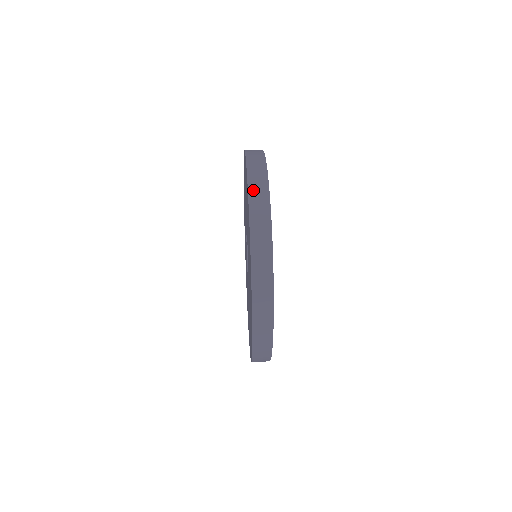
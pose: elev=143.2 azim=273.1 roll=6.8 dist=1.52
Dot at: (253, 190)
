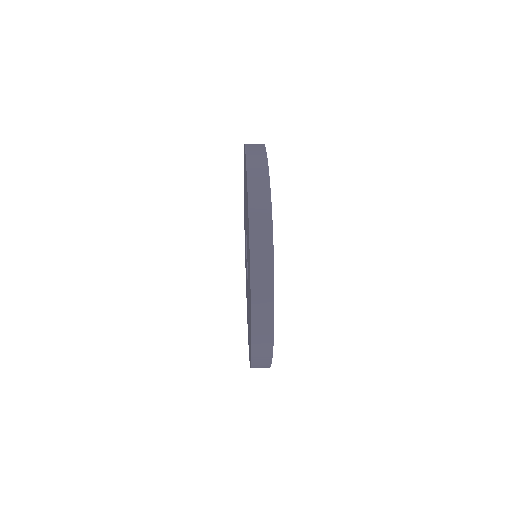
Dot at: (252, 170)
